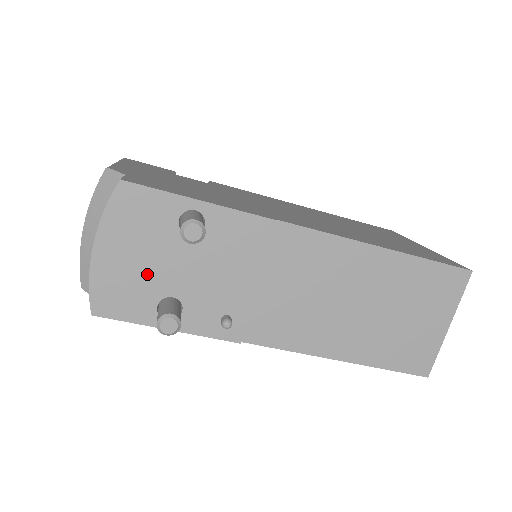
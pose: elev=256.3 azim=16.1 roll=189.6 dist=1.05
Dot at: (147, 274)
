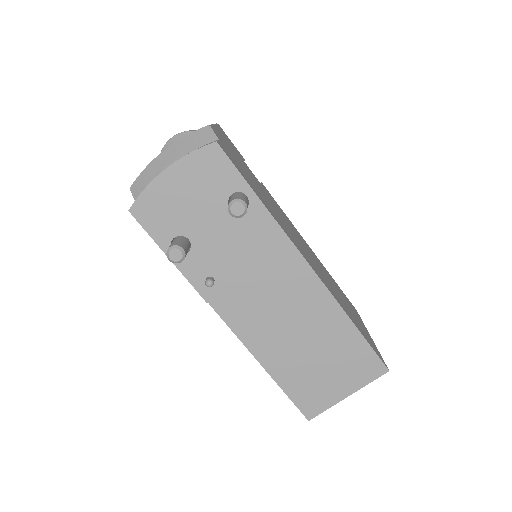
Dot at: (185, 212)
